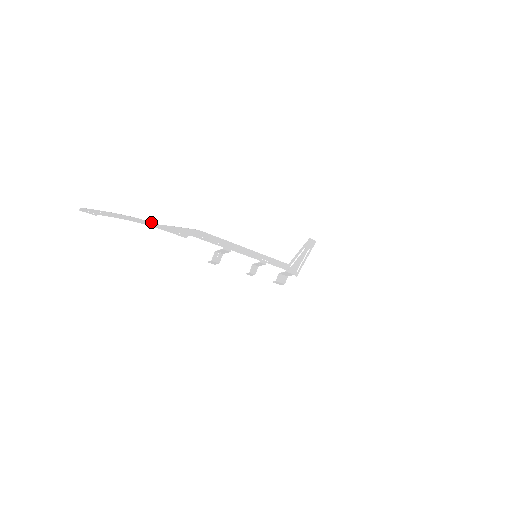
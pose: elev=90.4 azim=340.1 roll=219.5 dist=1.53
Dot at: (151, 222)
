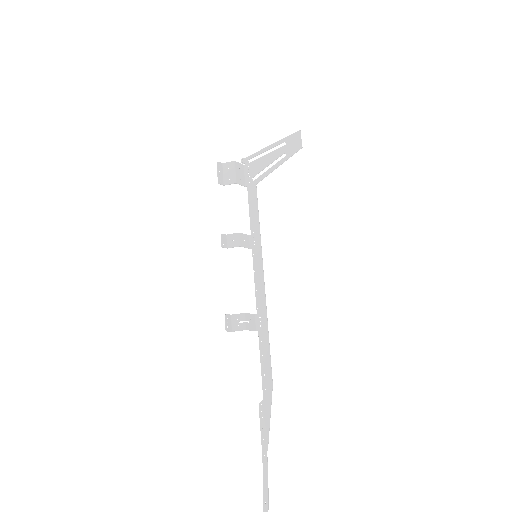
Dot at: occluded
